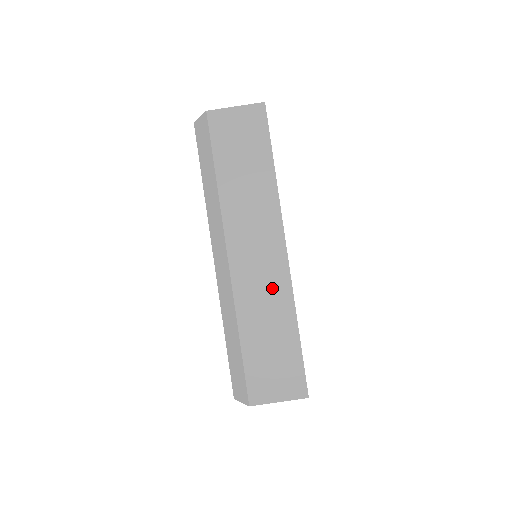
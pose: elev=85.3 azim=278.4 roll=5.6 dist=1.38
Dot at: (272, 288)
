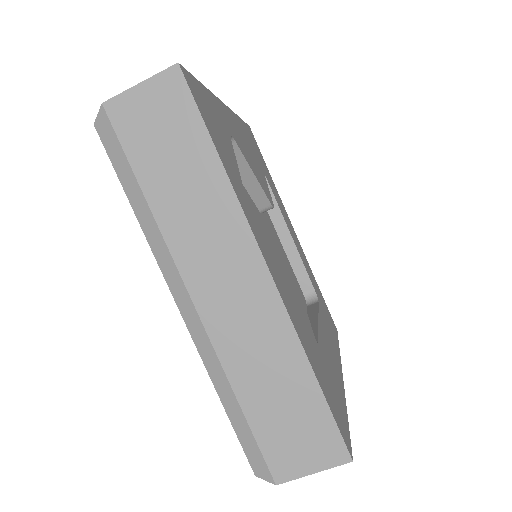
Dot at: (263, 328)
